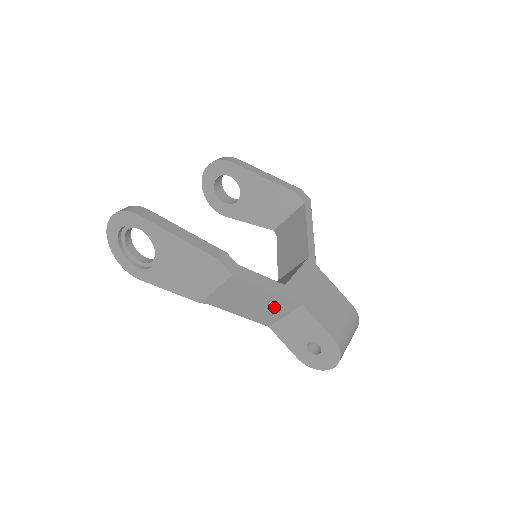
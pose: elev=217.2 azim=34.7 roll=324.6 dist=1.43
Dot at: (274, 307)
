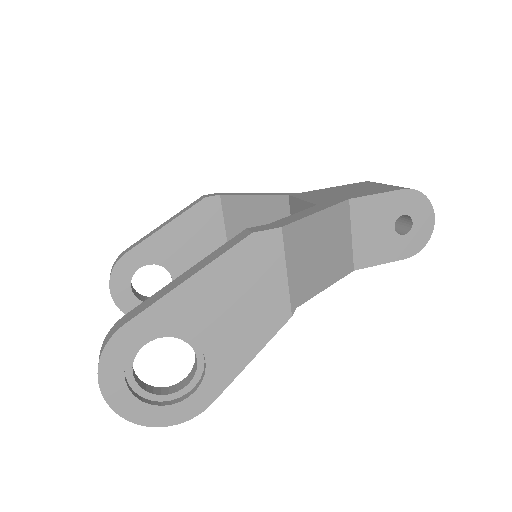
Dot at: (337, 234)
